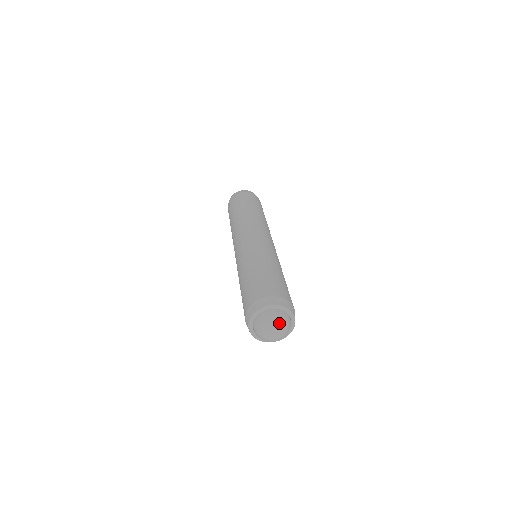
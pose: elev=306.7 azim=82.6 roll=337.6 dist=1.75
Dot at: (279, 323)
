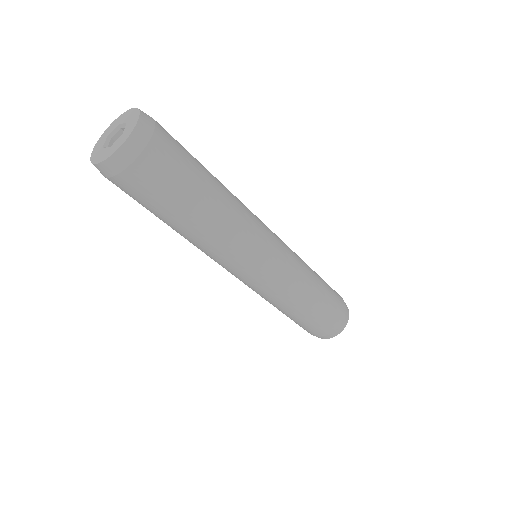
Dot at: occluded
